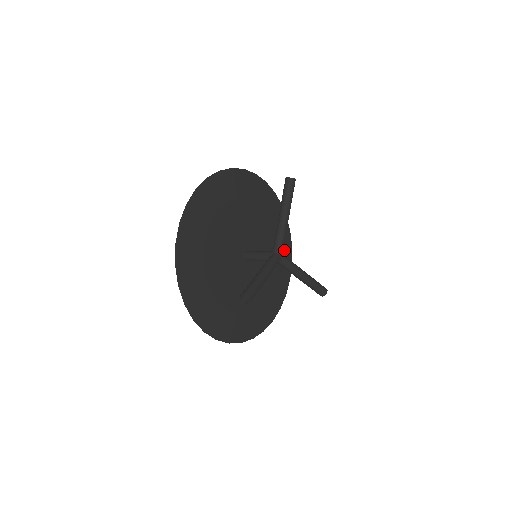
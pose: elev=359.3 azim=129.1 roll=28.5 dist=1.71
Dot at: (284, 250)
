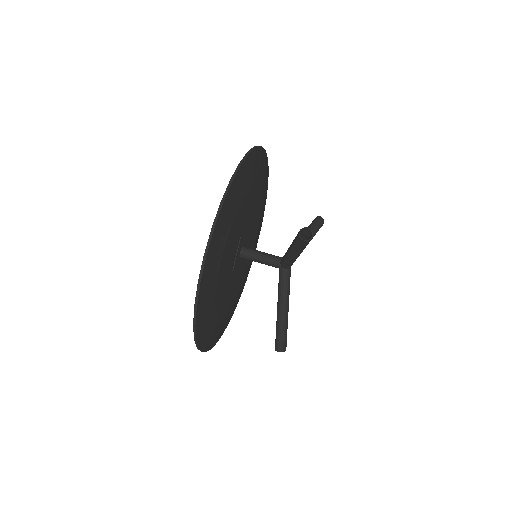
Dot at: (263, 178)
